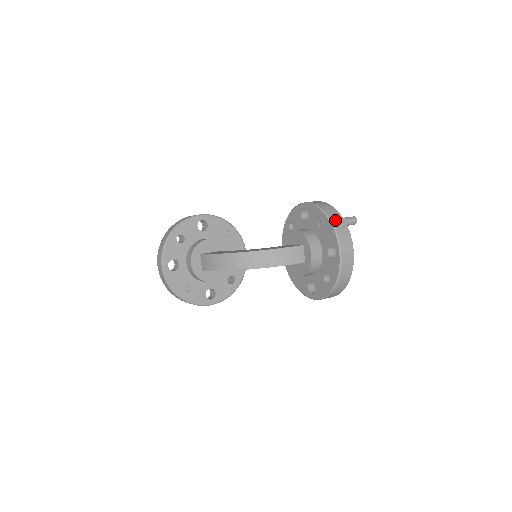
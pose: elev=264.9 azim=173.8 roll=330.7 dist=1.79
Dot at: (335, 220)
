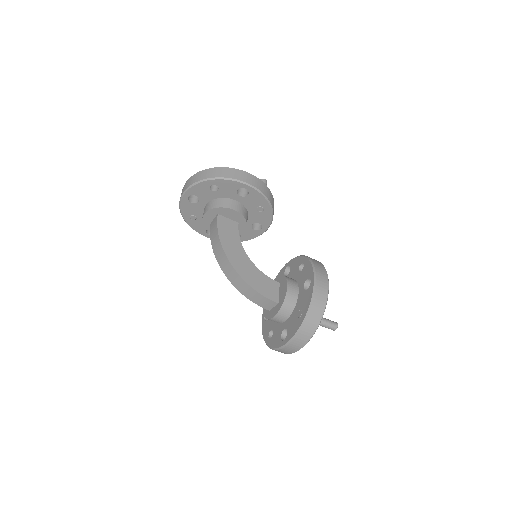
Dot at: (307, 327)
